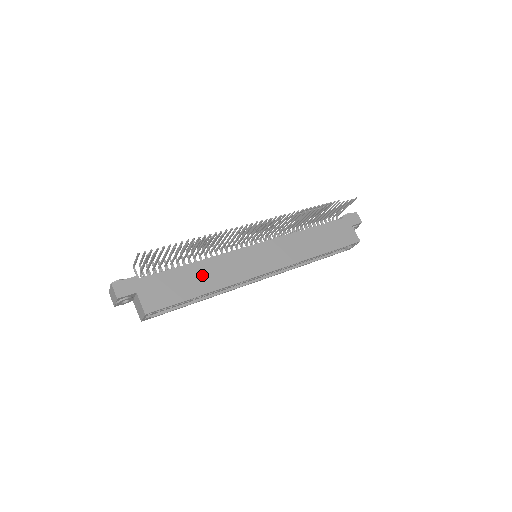
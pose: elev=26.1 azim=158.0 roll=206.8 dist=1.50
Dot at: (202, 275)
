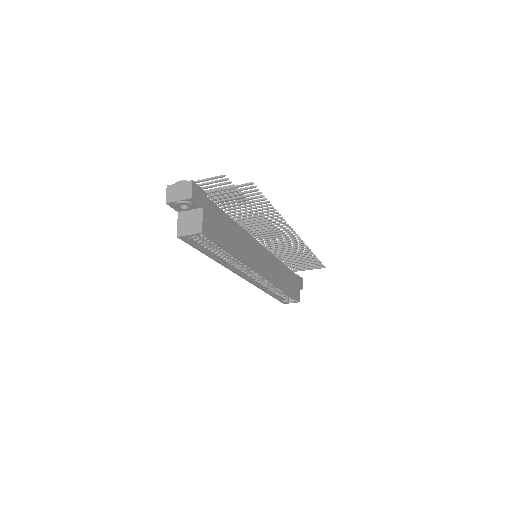
Dot at: (237, 237)
